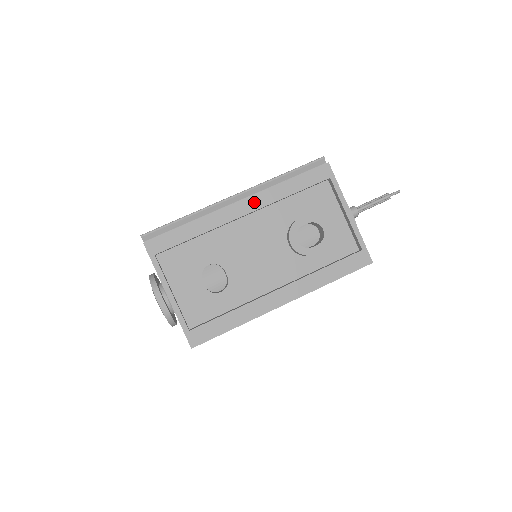
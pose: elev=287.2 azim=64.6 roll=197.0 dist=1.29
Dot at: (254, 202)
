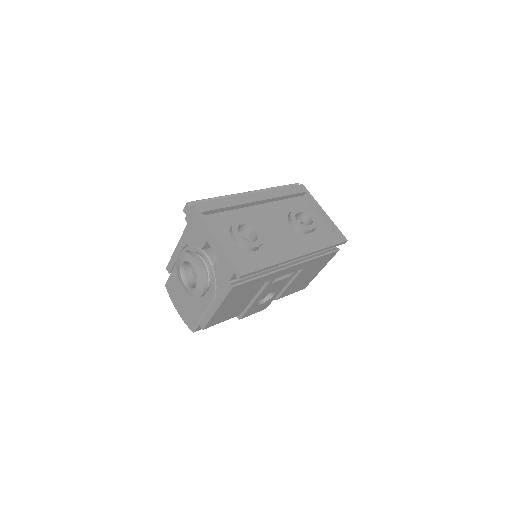
Dot at: (263, 195)
